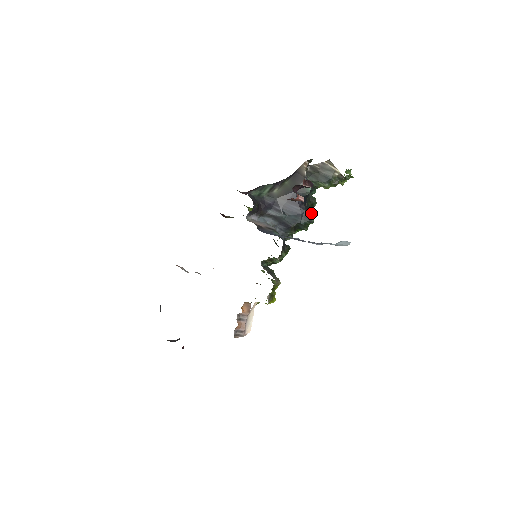
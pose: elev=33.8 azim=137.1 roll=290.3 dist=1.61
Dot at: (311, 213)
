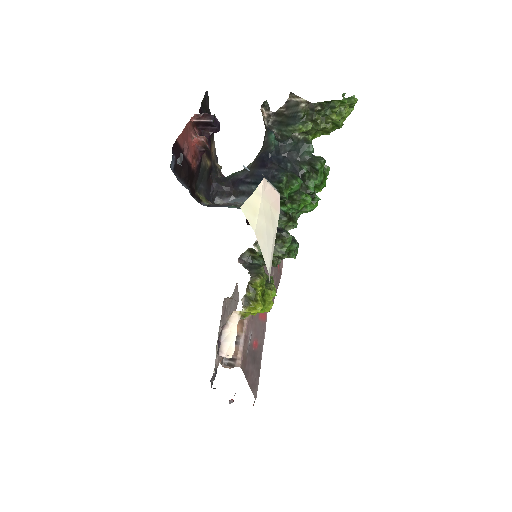
Dot at: (293, 174)
